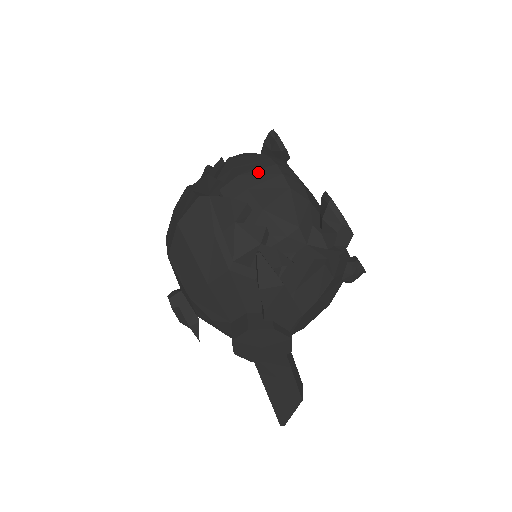
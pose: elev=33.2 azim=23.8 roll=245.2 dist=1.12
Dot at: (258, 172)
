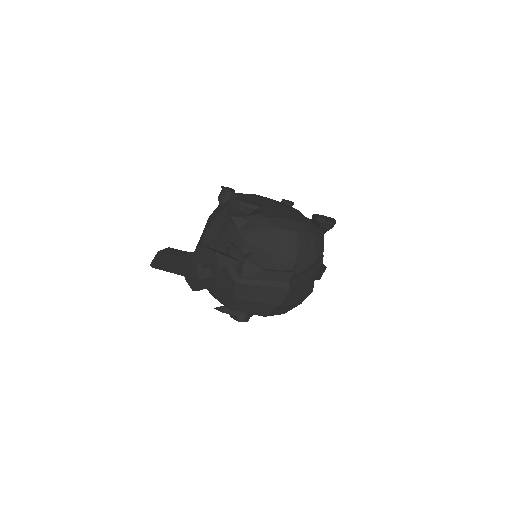
Dot at: (299, 246)
